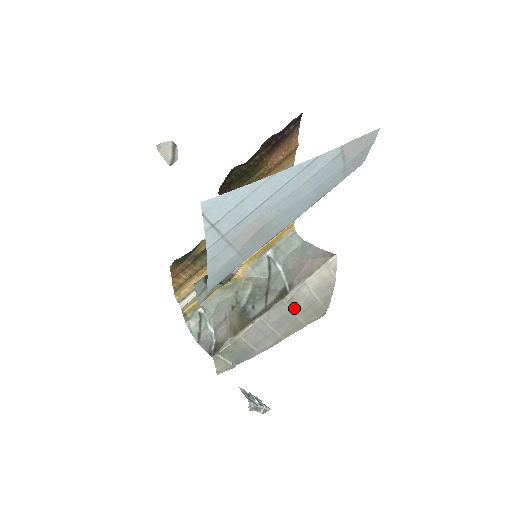
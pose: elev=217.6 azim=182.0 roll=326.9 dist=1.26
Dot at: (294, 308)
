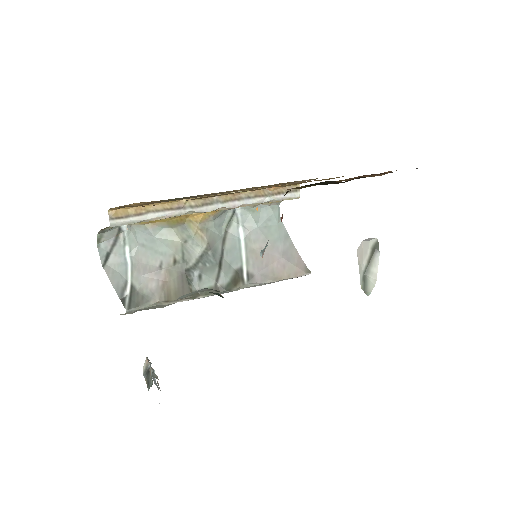
Dot at: occluded
